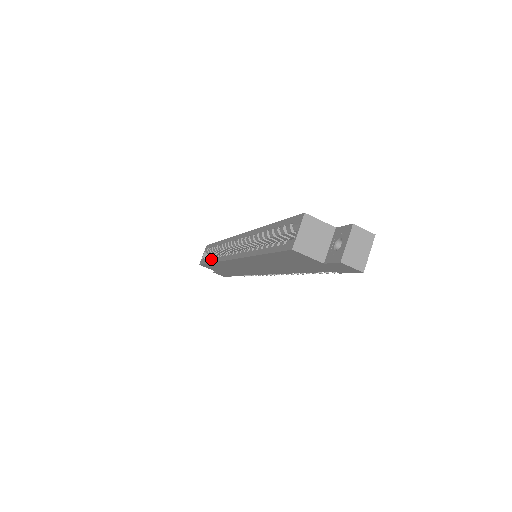
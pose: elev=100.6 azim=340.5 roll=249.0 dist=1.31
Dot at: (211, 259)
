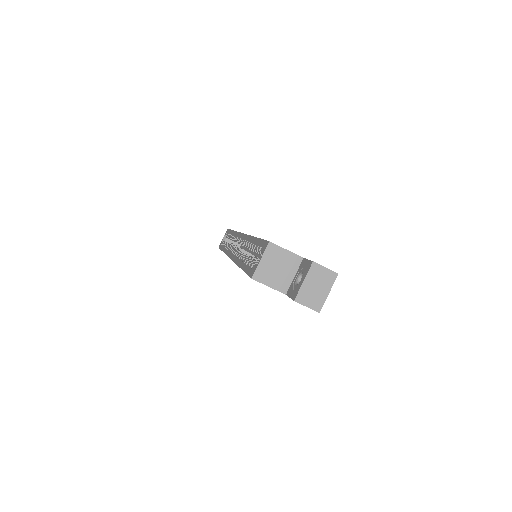
Dot at: (223, 247)
